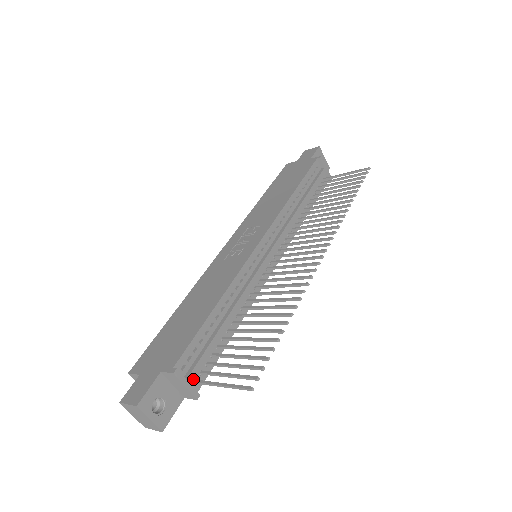
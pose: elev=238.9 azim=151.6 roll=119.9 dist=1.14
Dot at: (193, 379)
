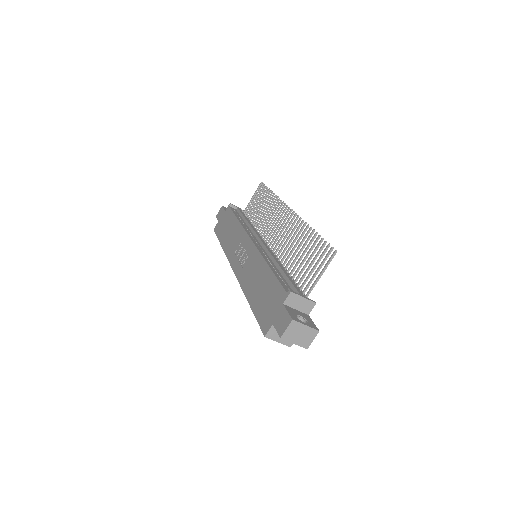
Dot at: (302, 294)
